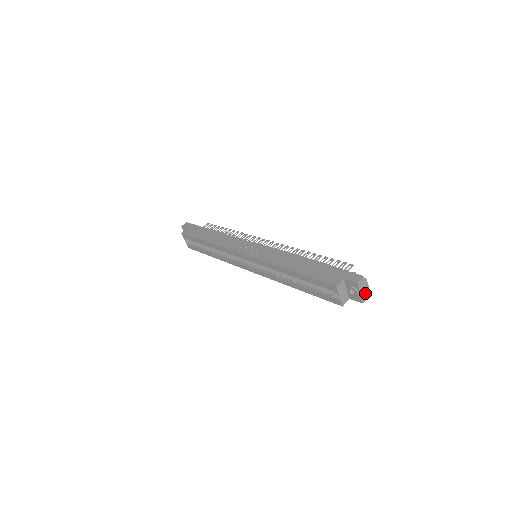
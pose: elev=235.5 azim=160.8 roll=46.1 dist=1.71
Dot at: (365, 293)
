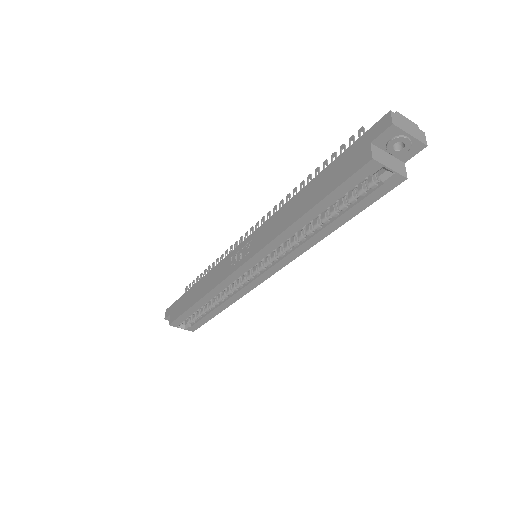
Dot at: (415, 131)
